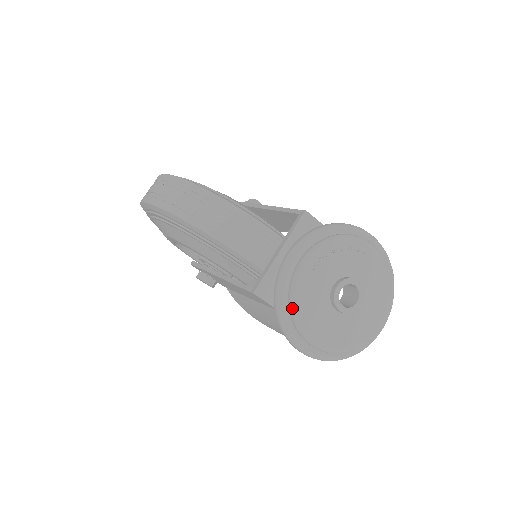
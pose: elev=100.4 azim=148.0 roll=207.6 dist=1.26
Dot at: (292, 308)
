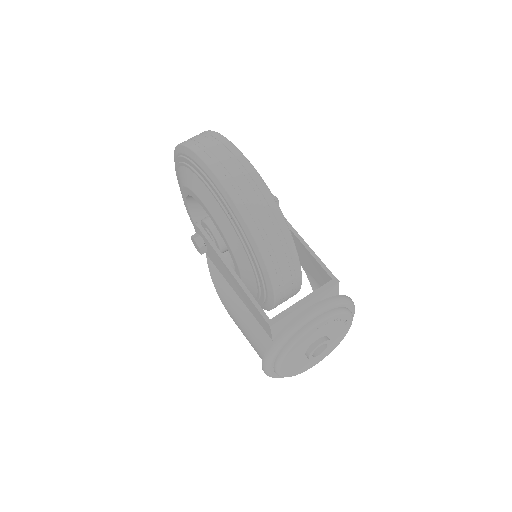
Dot at: (287, 348)
